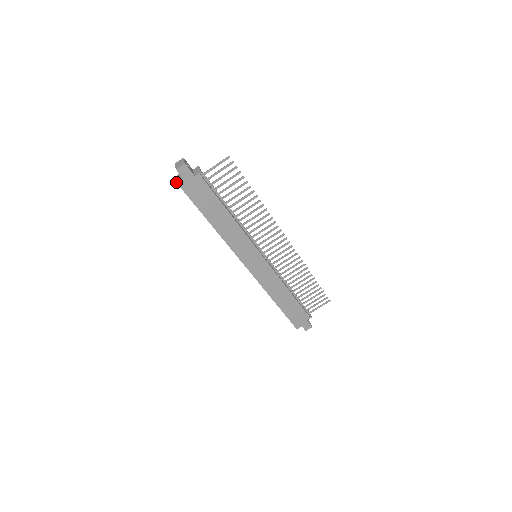
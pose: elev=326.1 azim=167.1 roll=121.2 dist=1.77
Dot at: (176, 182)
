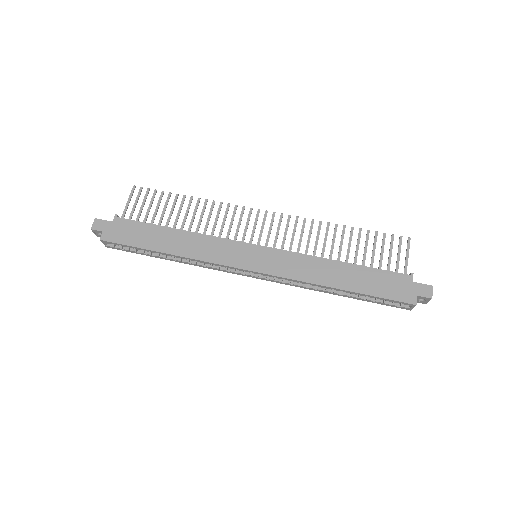
Dot at: occluded
